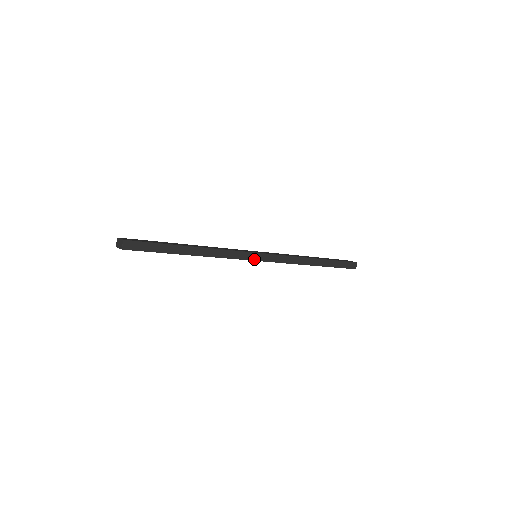
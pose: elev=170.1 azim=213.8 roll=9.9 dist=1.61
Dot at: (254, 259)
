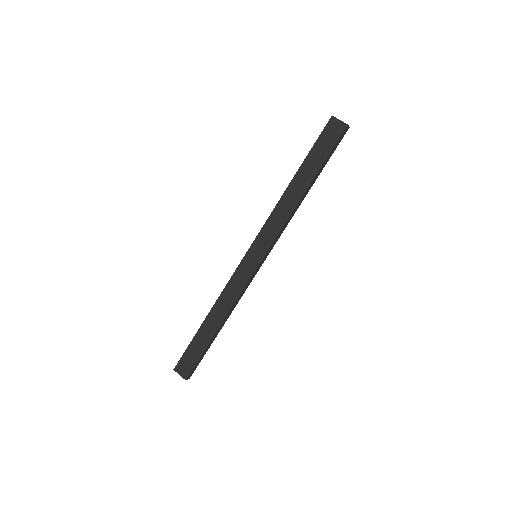
Dot at: (259, 268)
